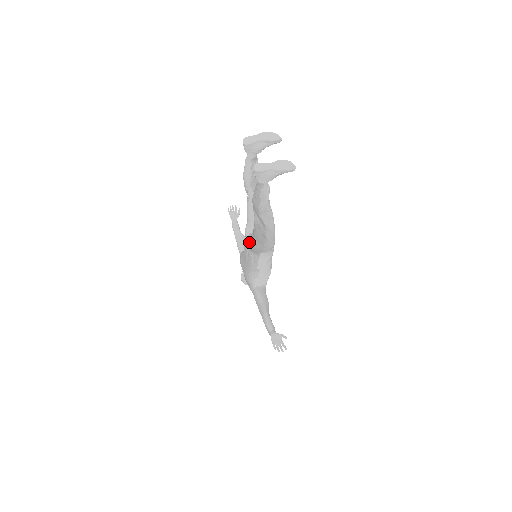
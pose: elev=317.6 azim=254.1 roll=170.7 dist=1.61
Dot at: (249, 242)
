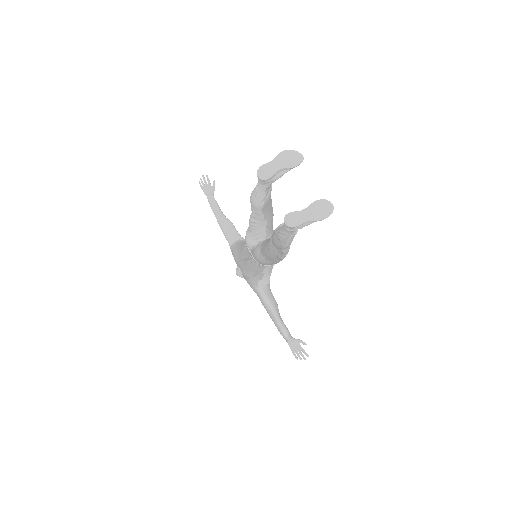
Dot at: (255, 257)
